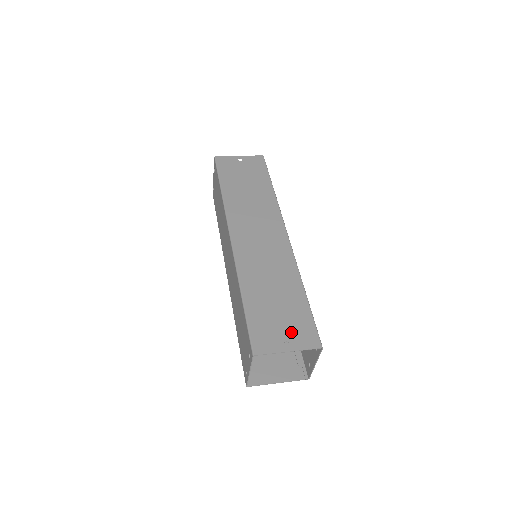
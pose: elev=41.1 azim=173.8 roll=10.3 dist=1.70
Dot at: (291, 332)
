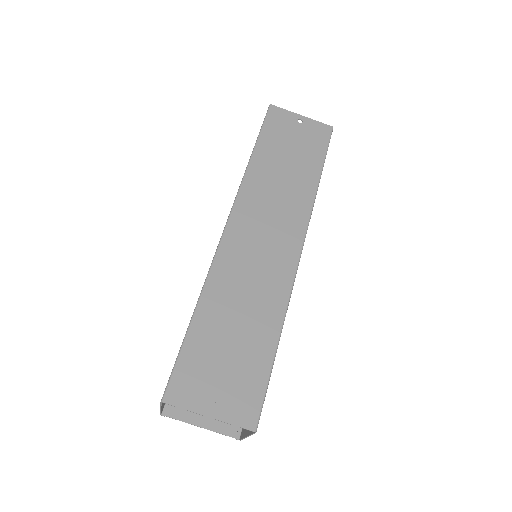
Dot at: (228, 391)
